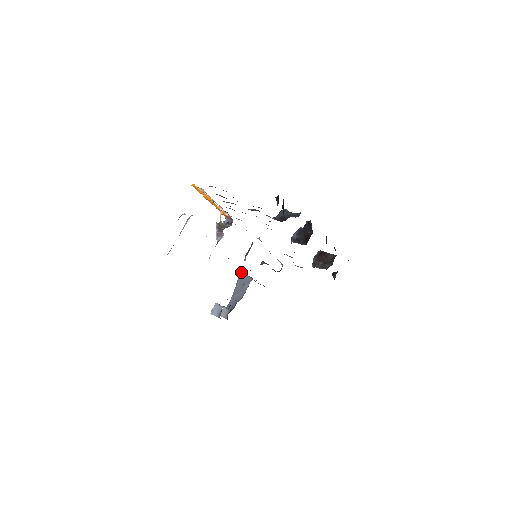
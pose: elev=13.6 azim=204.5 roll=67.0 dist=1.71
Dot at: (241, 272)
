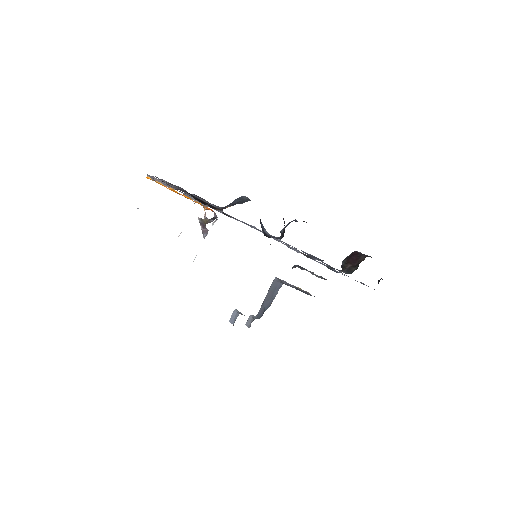
Dot at: occluded
